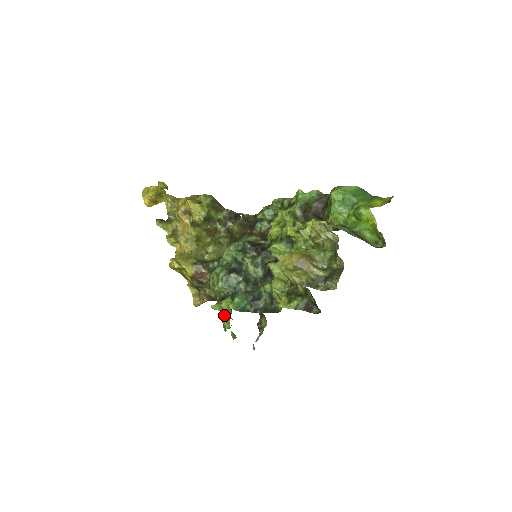
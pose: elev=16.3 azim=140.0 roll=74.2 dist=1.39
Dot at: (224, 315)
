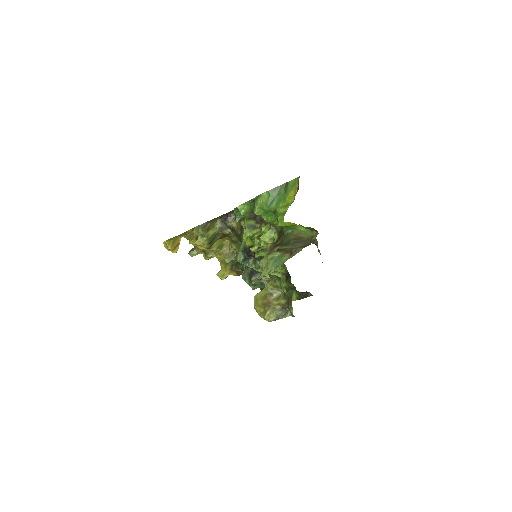
Dot at: occluded
